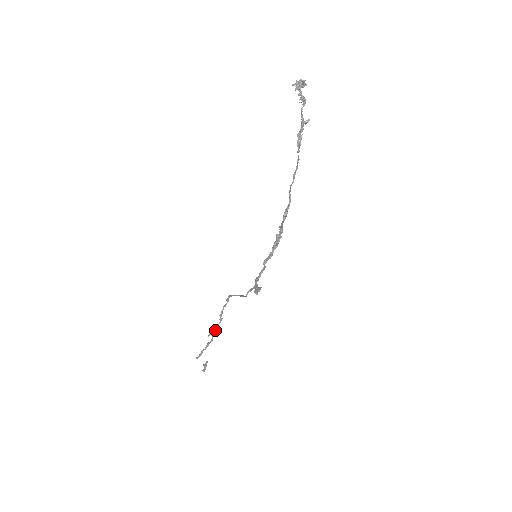
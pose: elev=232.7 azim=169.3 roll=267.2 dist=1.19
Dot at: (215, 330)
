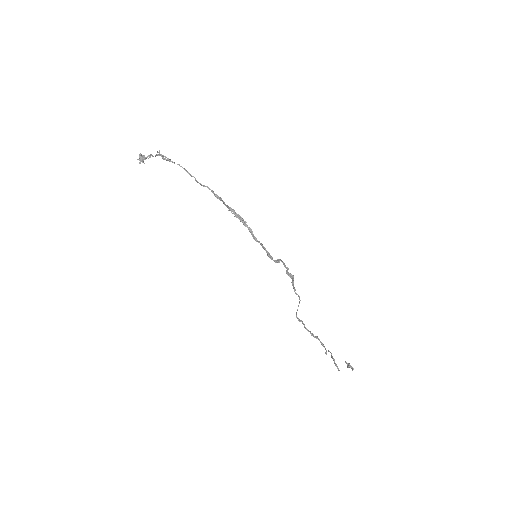
Dot at: occluded
